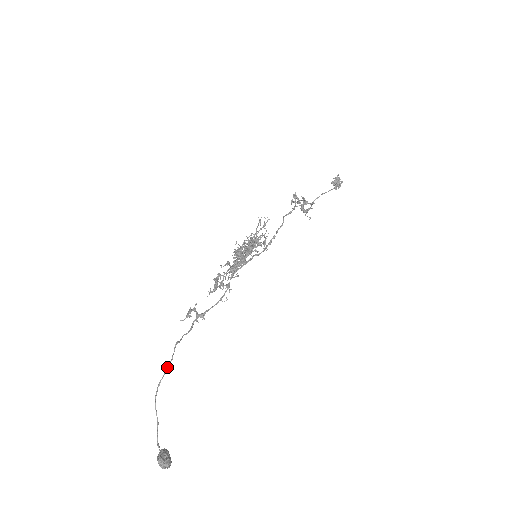
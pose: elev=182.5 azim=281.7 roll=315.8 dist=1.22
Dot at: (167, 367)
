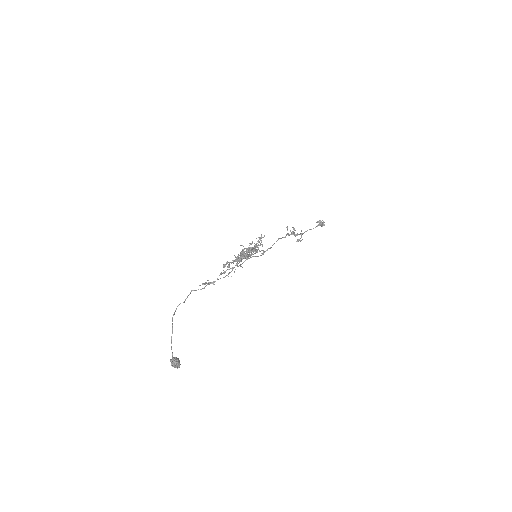
Dot at: (183, 302)
